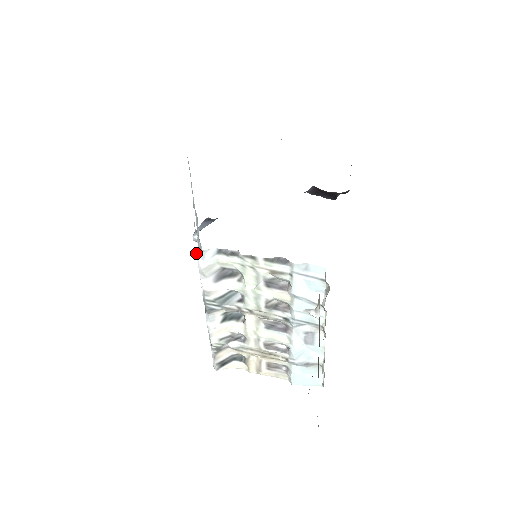
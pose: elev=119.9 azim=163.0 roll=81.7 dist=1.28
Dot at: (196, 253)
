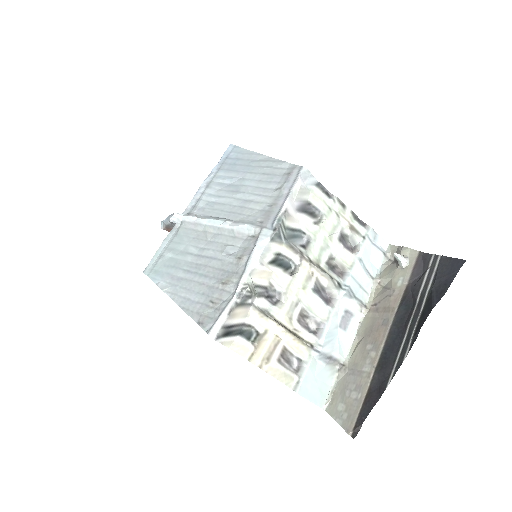
Dot at: (302, 171)
